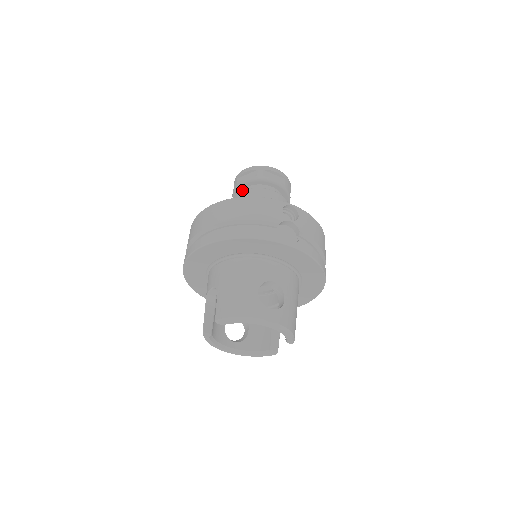
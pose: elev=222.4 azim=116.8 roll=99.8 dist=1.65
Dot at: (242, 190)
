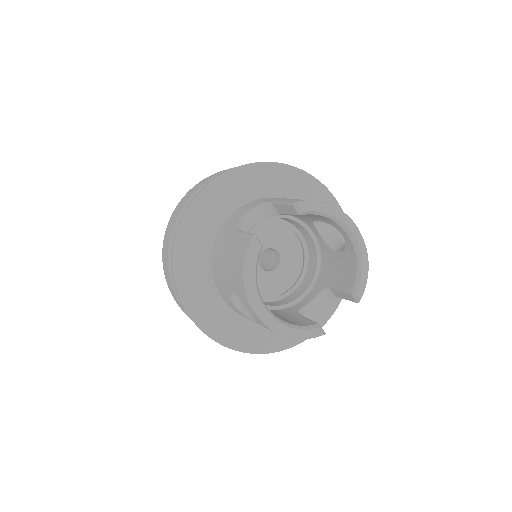
Dot at: occluded
